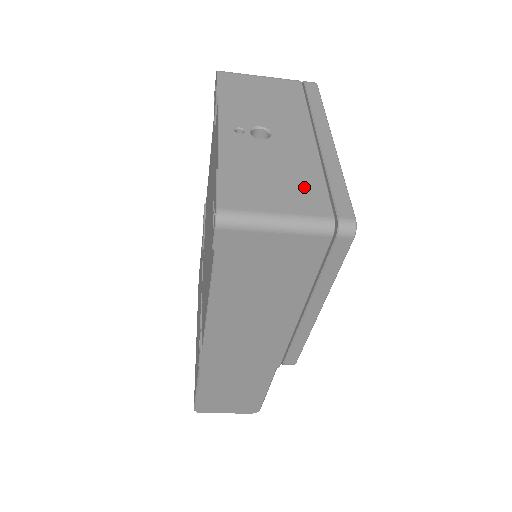
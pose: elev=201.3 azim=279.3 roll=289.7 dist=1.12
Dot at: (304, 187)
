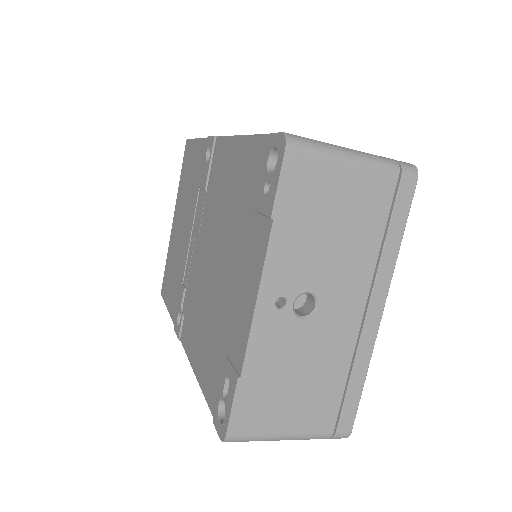
Dot at: (321, 396)
